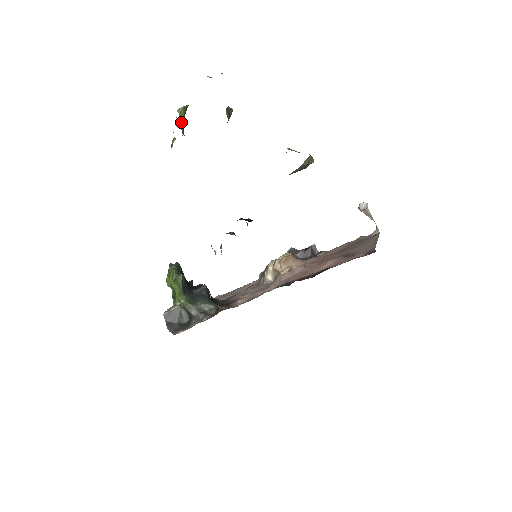
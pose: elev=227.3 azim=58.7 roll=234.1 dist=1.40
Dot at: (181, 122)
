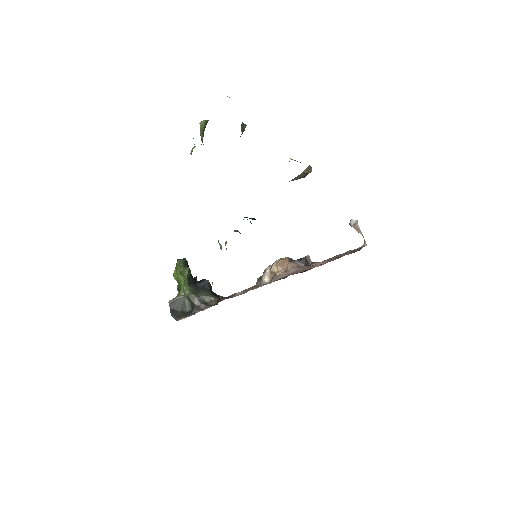
Dot at: (201, 133)
